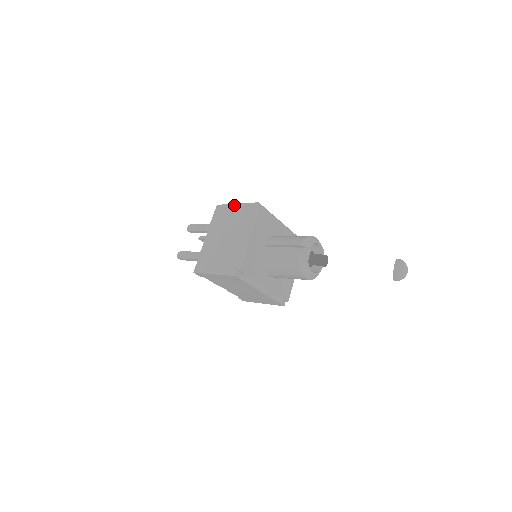
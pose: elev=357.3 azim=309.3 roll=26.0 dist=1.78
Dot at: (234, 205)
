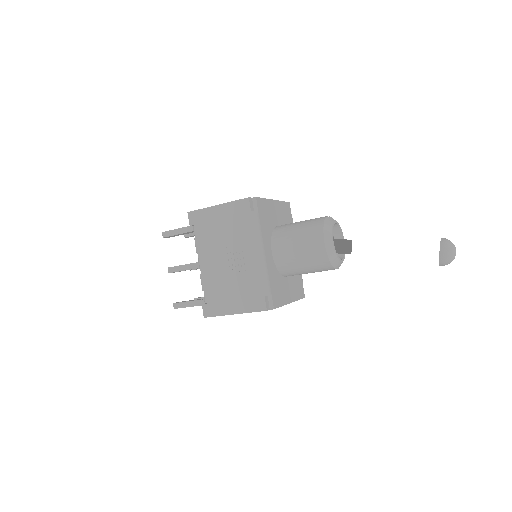
Dot at: occluded
